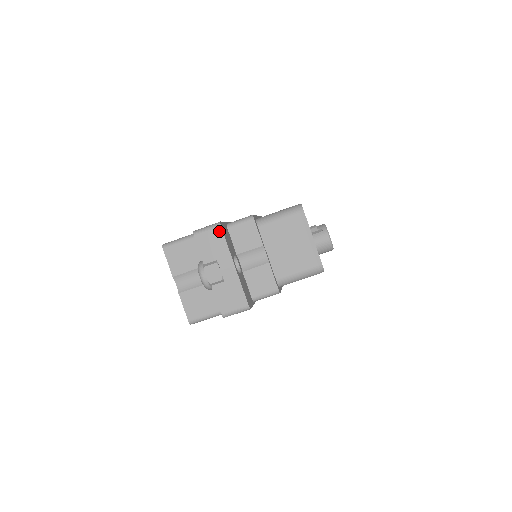
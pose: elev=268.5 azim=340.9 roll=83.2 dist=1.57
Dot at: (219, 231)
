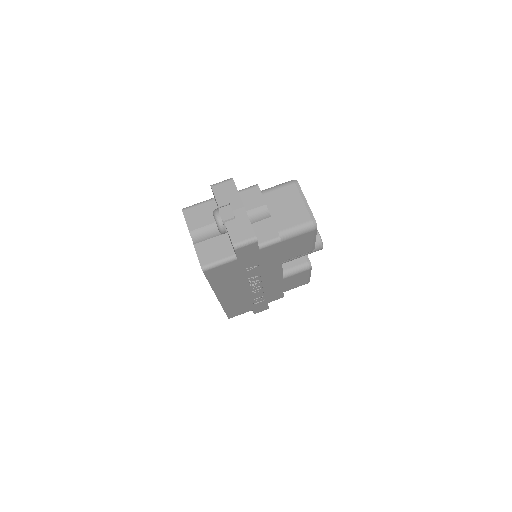
Dot at: (232, 183)
